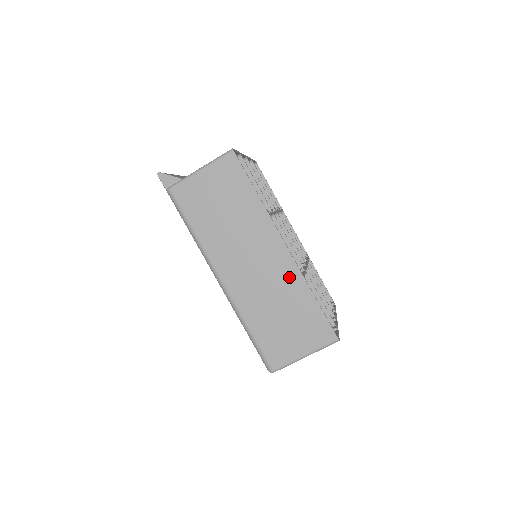
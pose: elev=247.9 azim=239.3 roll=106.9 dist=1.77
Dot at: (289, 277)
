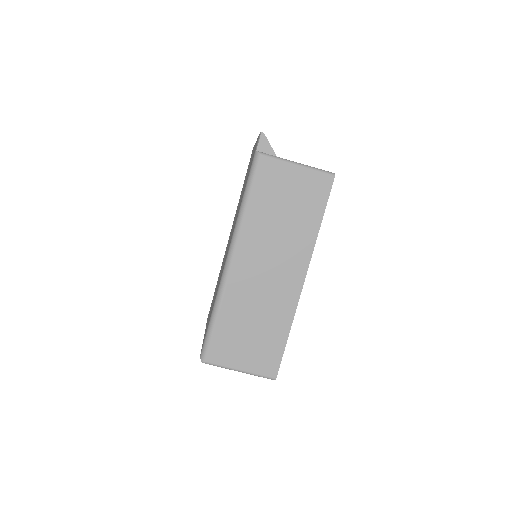
Dot at: (285, 304)
